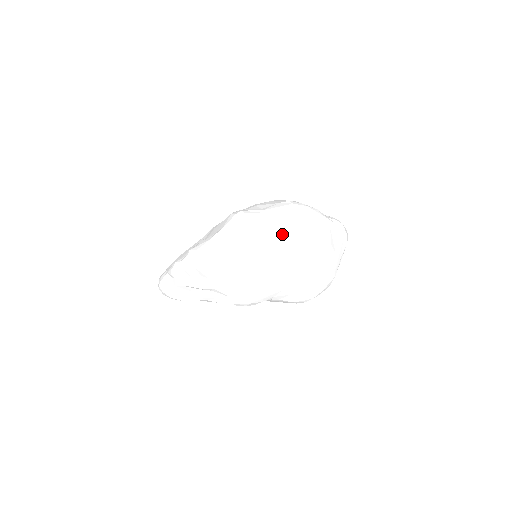
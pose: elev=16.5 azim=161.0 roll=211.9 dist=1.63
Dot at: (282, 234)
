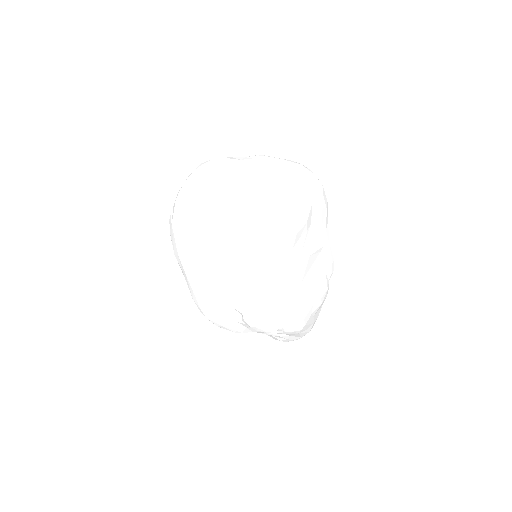
Dot at: (322, 245)
